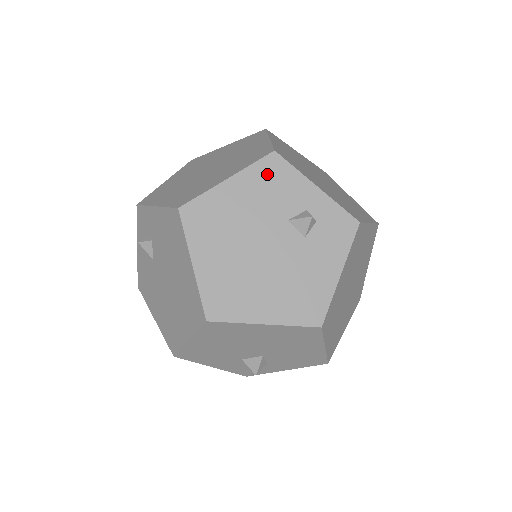
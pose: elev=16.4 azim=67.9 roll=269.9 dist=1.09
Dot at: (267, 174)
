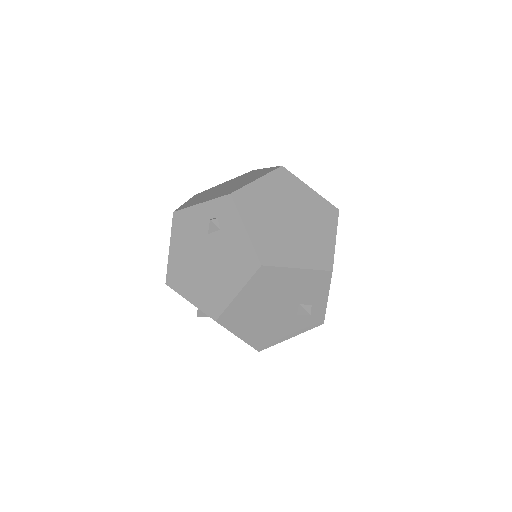
Dot at: (317, 279)
